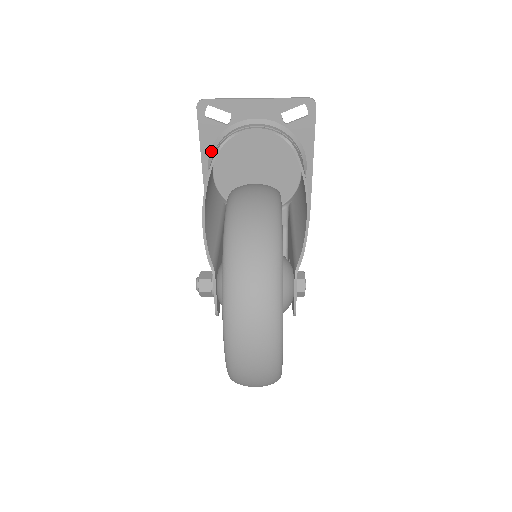
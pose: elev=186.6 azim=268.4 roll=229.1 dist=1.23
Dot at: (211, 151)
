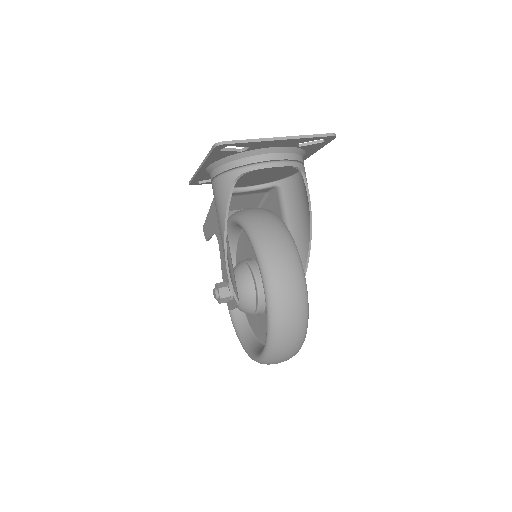
Dot at: (216, 163)
